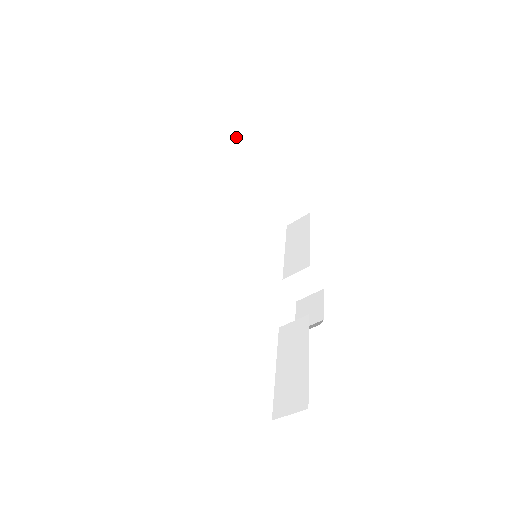
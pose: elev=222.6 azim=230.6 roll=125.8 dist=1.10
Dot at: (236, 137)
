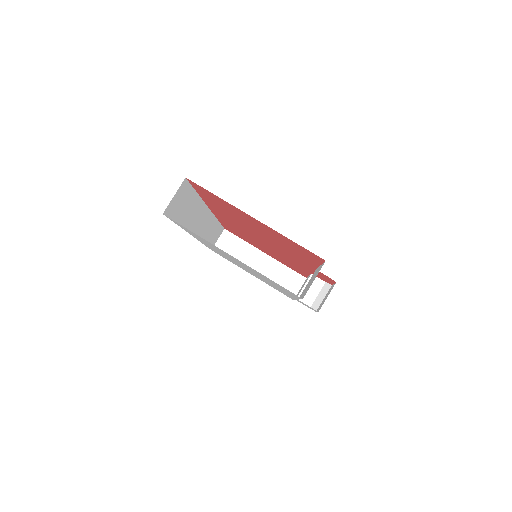
Dot at: (225, 236)
